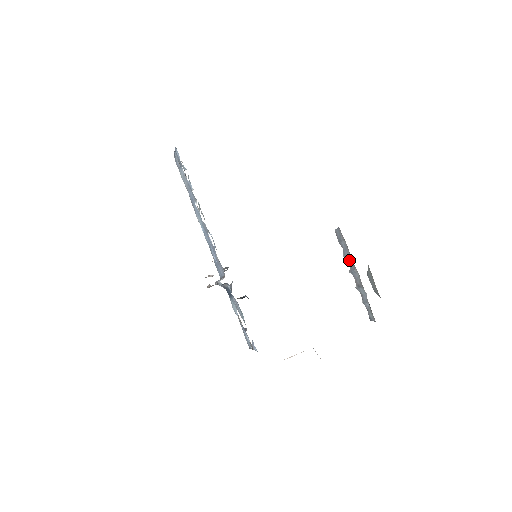
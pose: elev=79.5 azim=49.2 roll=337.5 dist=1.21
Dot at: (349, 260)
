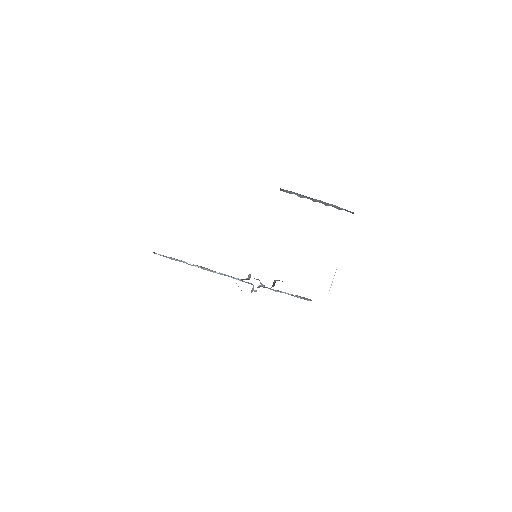
Dot at: occluded
